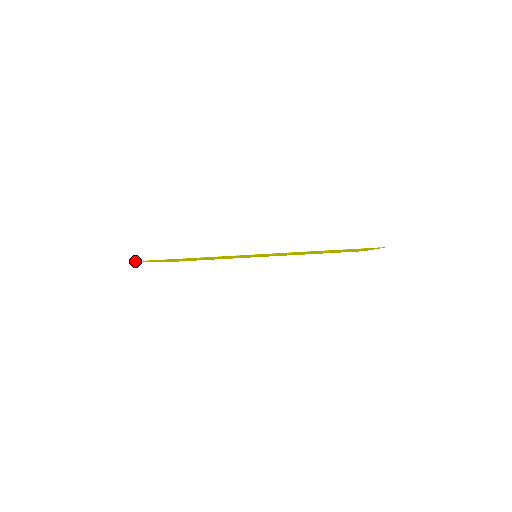
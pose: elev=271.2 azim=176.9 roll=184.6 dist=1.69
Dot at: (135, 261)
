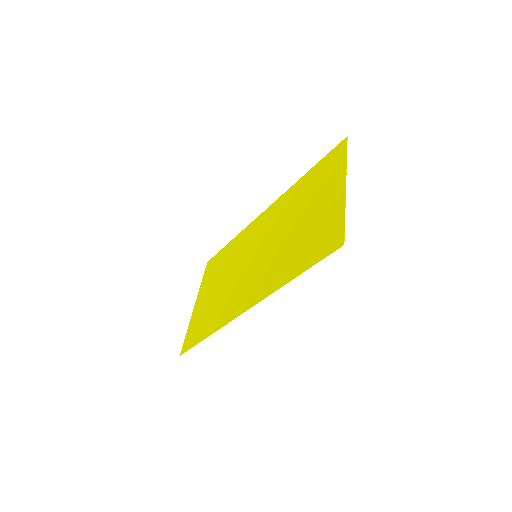
Dot at: (186, 347)
